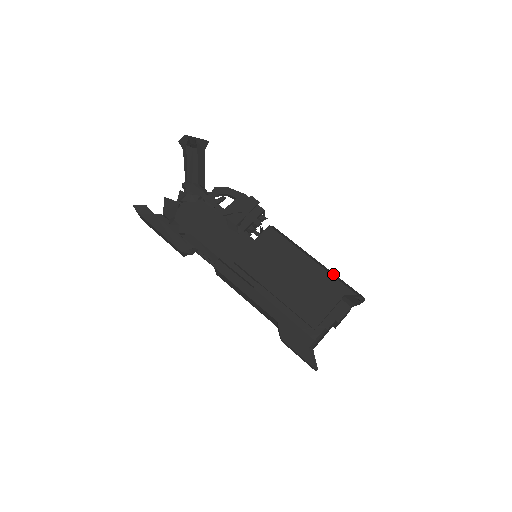
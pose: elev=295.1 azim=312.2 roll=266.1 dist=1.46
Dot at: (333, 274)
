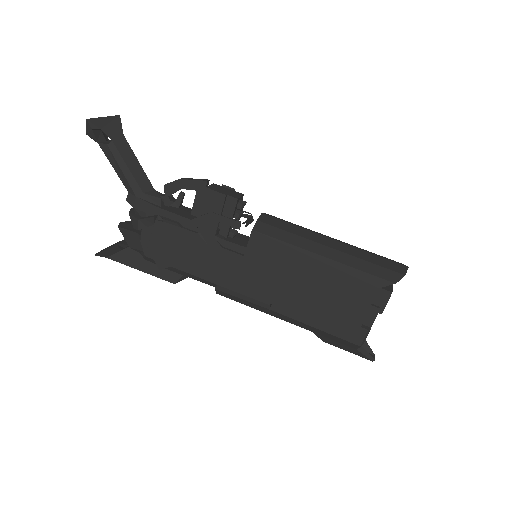
Dot at: (356, 262)
